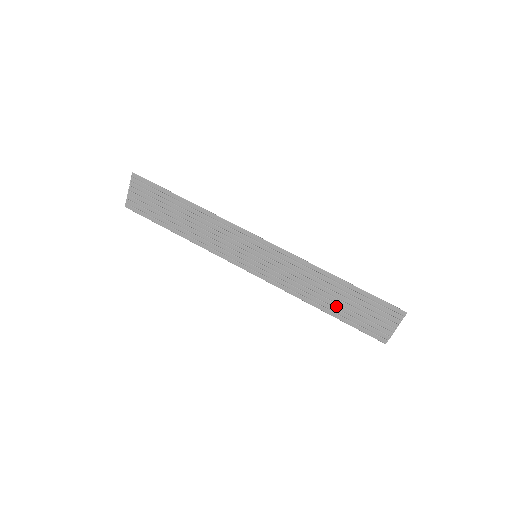
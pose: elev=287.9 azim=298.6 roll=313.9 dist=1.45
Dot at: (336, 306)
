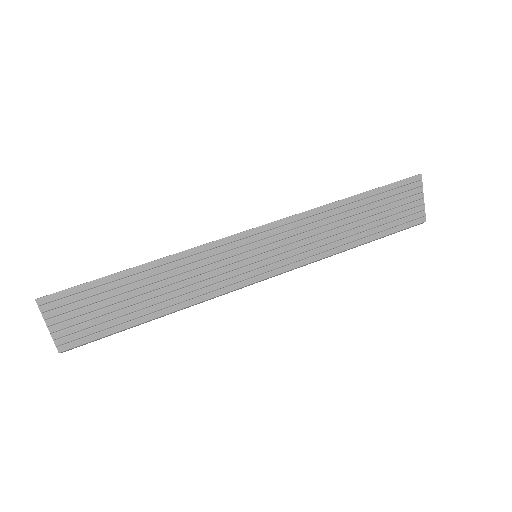
Dot at: (364, 229)
